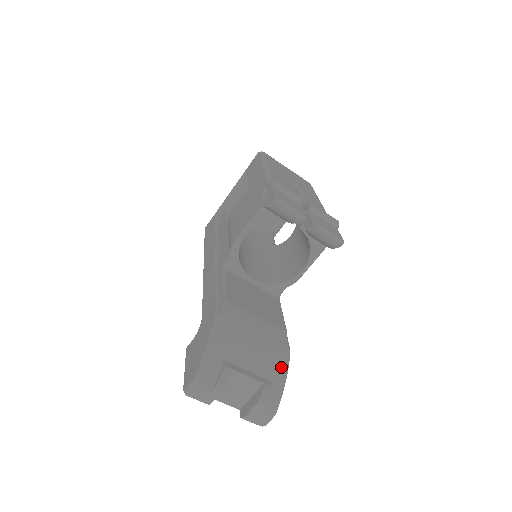
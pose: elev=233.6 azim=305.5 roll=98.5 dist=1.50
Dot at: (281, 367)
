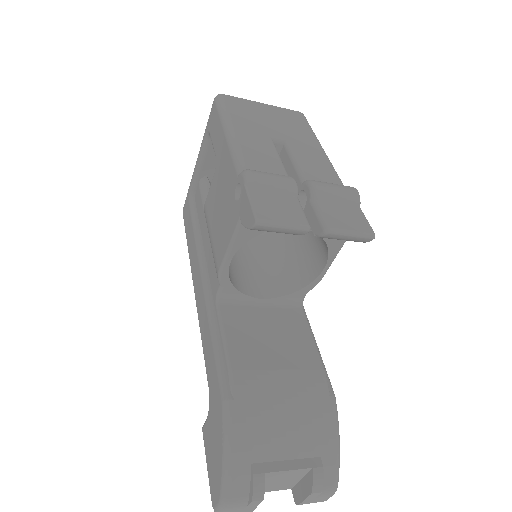
Dot at: (329, 430)
